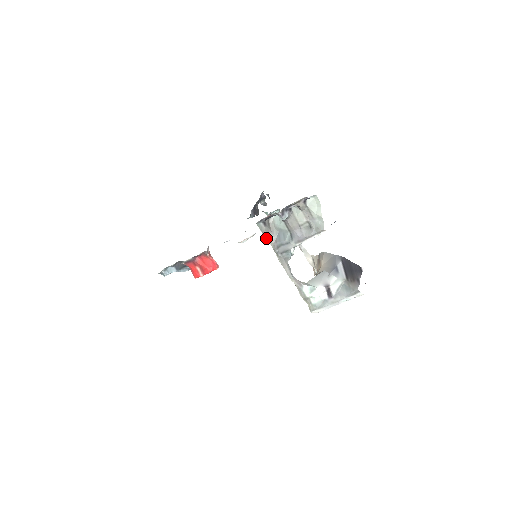
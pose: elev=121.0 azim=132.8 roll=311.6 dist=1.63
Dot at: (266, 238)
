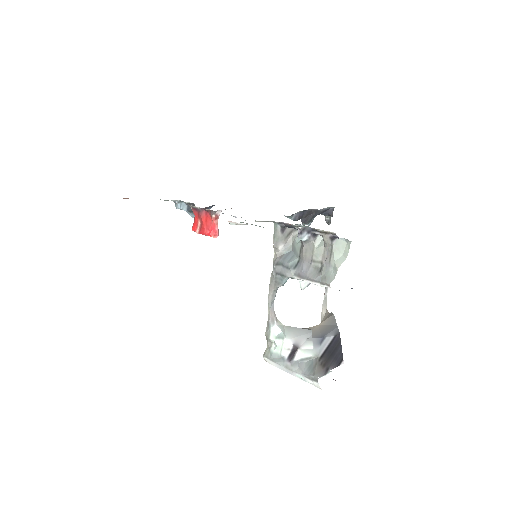
Dot at: (274, 245)
